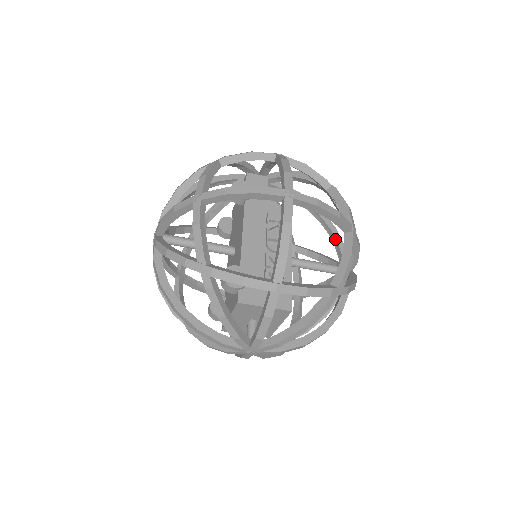
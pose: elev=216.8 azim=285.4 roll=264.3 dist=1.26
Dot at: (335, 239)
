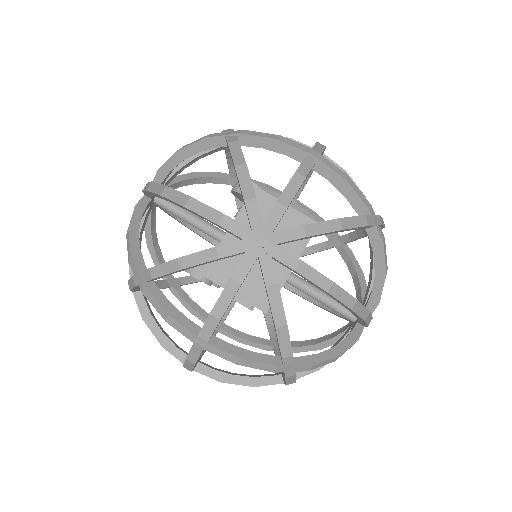
Dot at: occluded
